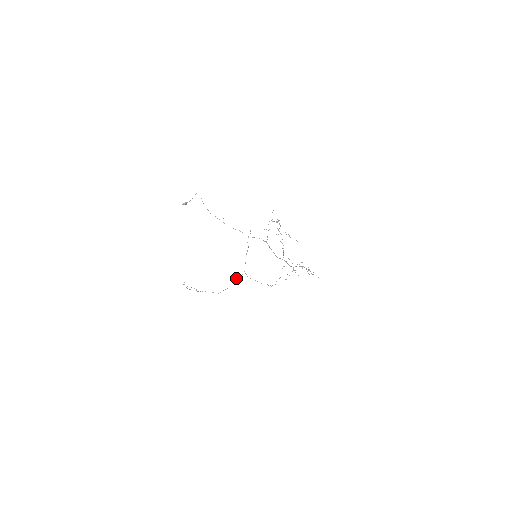
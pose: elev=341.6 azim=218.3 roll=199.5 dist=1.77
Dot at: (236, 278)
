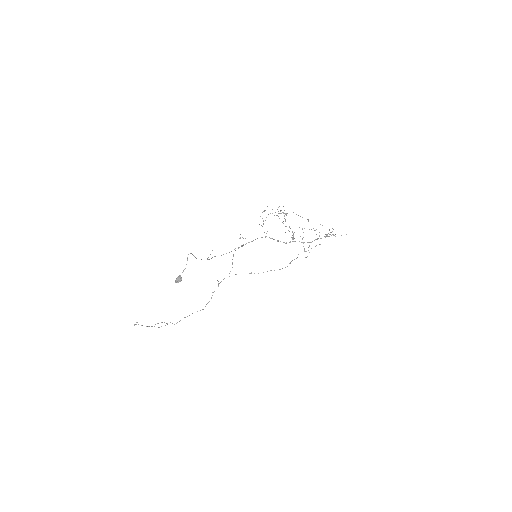
Dot at: (218, 283)
